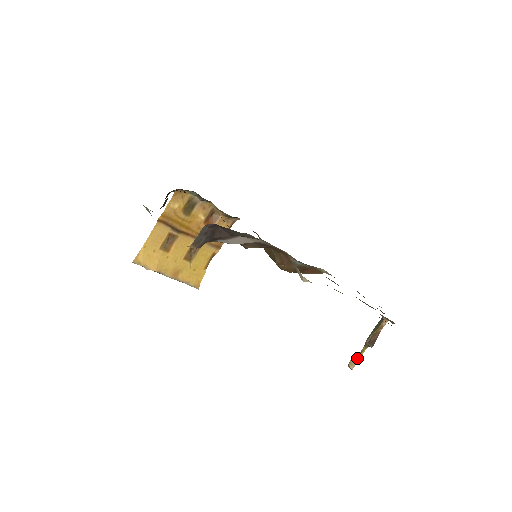
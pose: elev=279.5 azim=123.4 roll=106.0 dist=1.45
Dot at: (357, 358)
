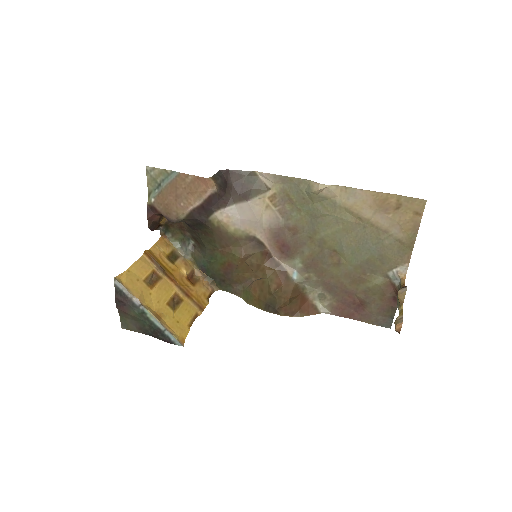
Dot at: (400, 315)
